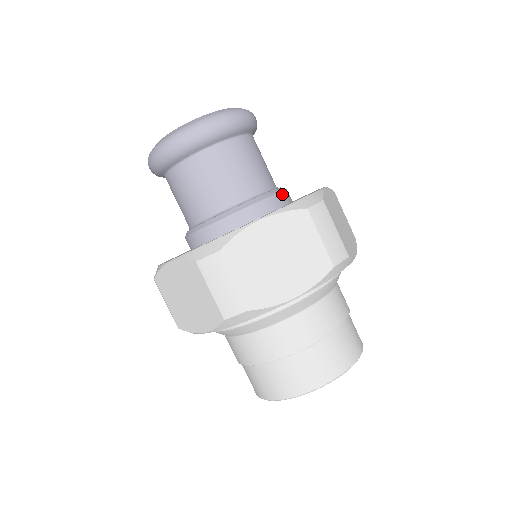
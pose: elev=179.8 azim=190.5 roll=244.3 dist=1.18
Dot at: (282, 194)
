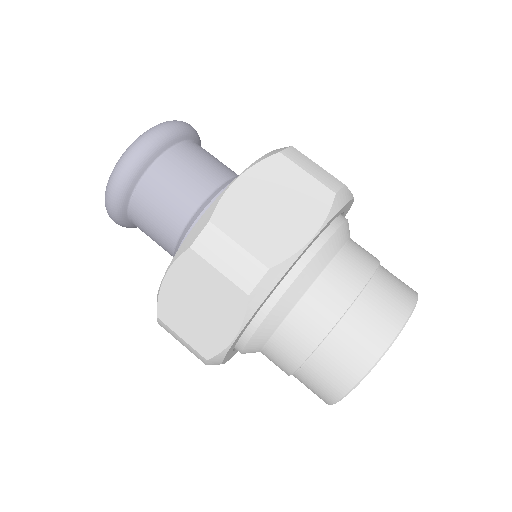
Dot at: occluded
